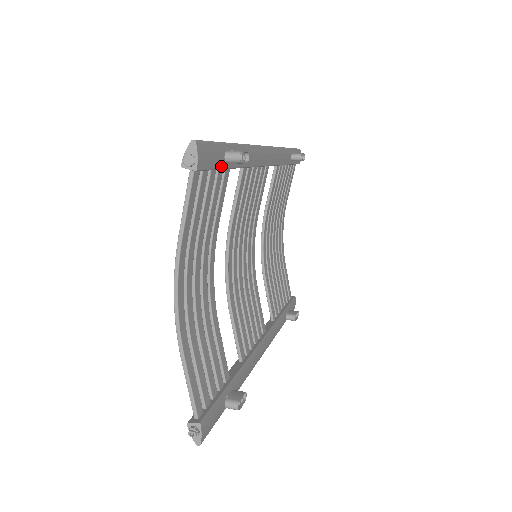
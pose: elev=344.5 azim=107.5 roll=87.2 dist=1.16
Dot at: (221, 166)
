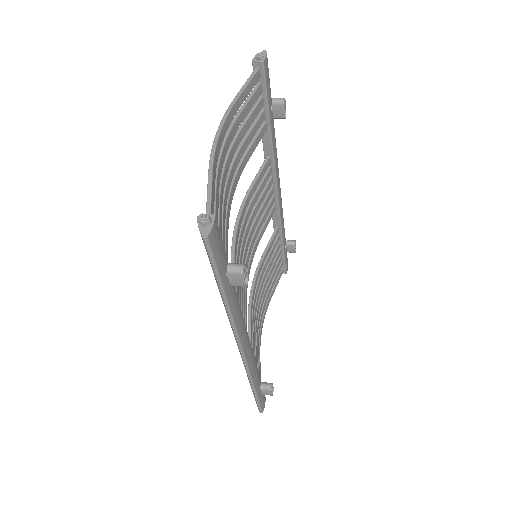
Dot at: (269, 102)
